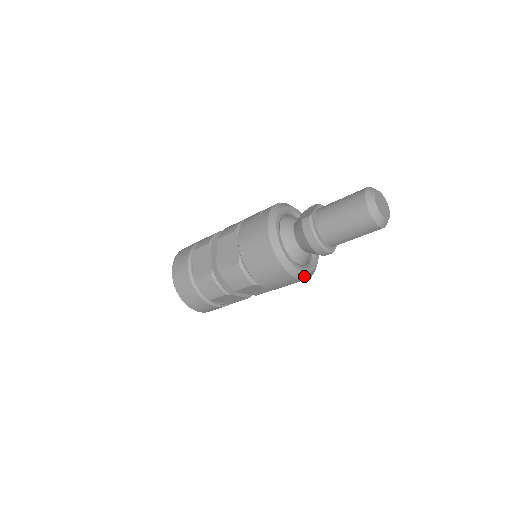
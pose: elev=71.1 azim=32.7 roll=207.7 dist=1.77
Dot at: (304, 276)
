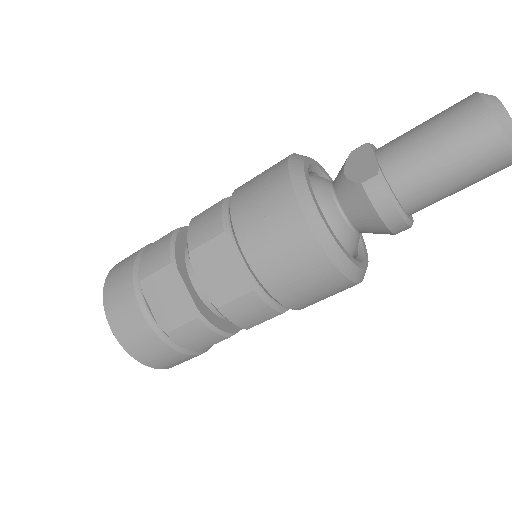
Dot at: occluded
